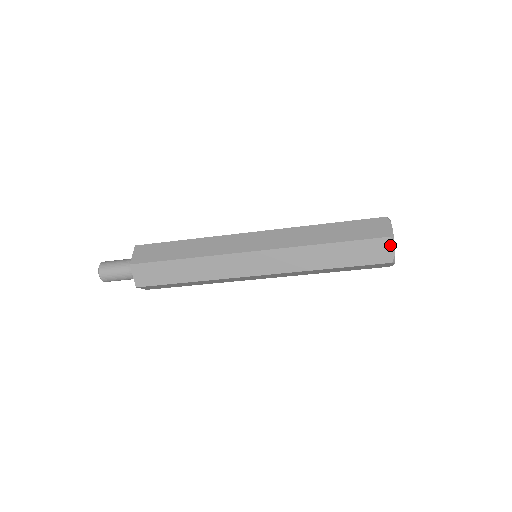
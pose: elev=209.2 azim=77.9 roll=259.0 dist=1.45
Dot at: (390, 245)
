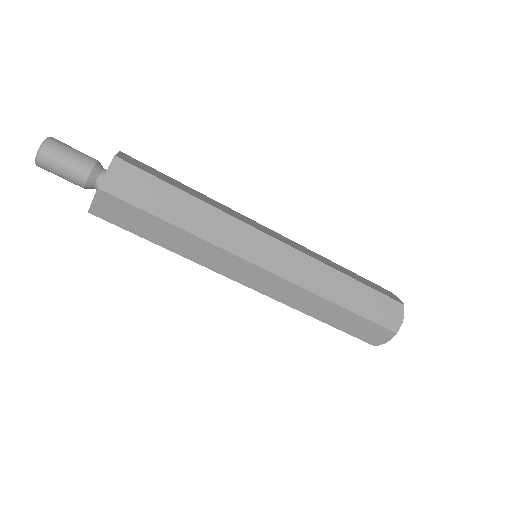
Dot at: (388, 337)
